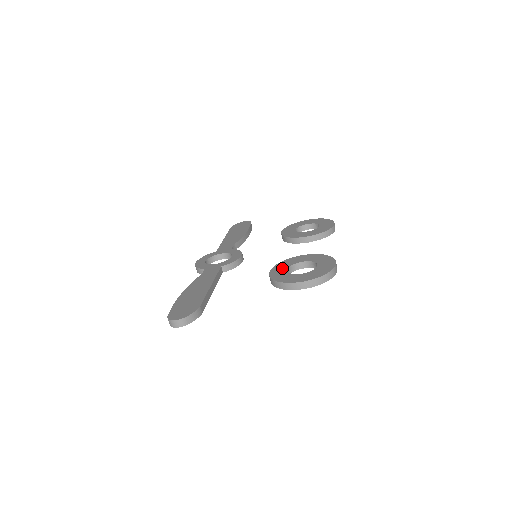
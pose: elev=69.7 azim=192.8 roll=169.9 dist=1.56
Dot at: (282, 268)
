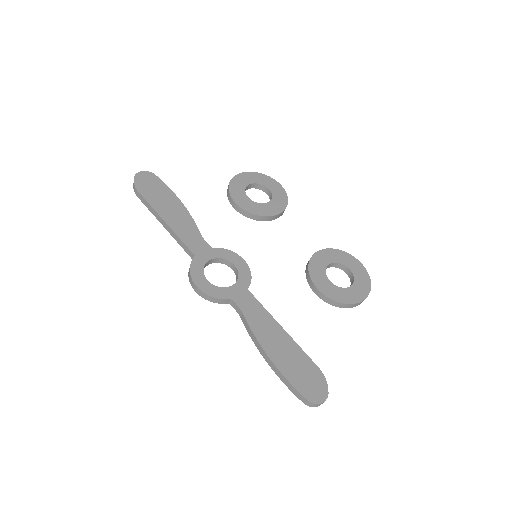
Dot at: (324, 280)
